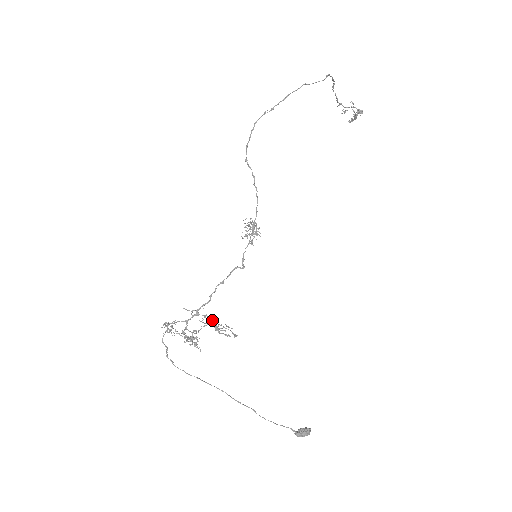
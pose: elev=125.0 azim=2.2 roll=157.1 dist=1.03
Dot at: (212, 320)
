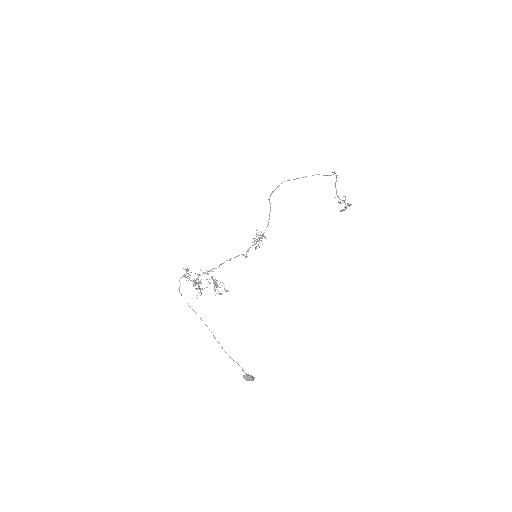
Dot at: occluded
